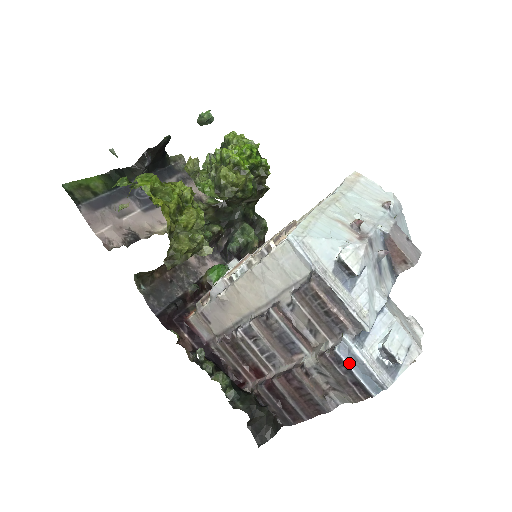
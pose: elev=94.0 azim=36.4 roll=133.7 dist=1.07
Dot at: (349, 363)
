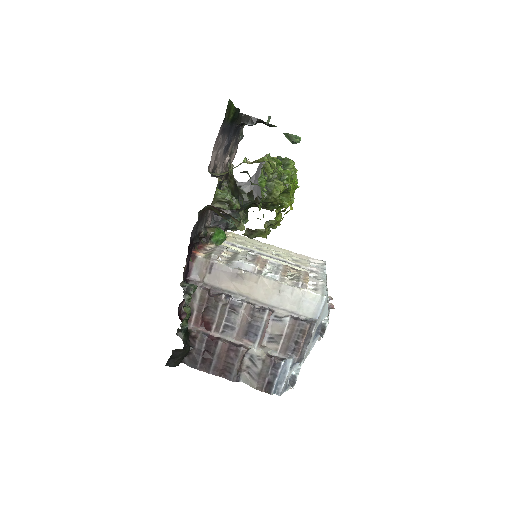
Dot at: (280, 372)
